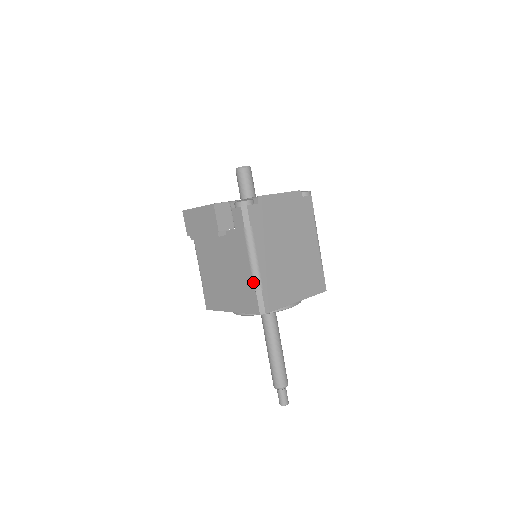
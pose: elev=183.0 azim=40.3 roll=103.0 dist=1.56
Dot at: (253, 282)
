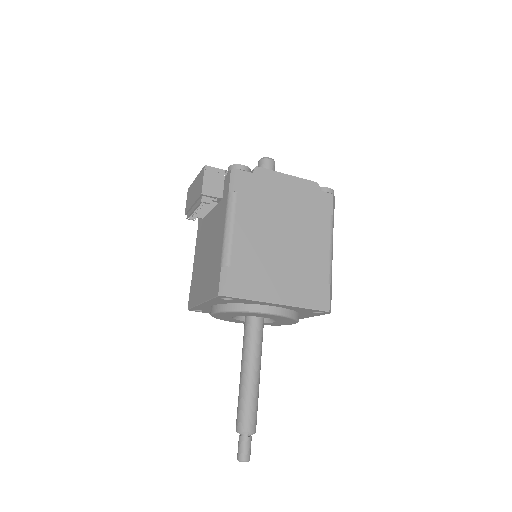
Dot at: (221, 255)
